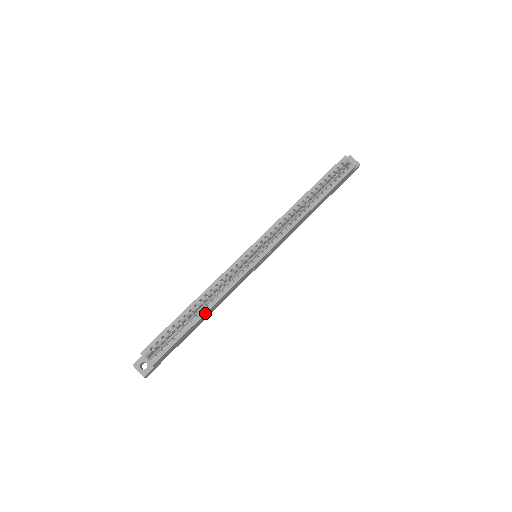
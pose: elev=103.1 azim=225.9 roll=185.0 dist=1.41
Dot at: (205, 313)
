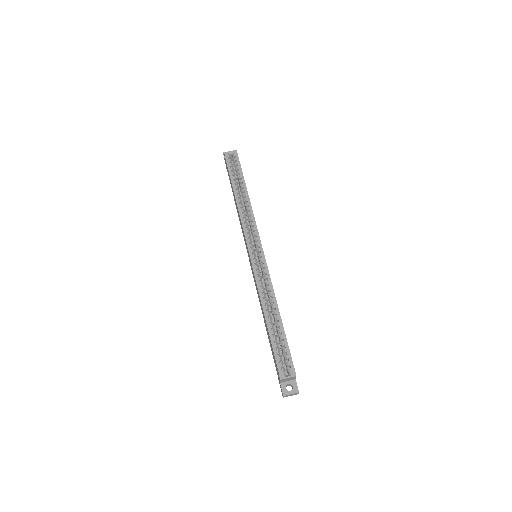
Dot at: (279, 313)
